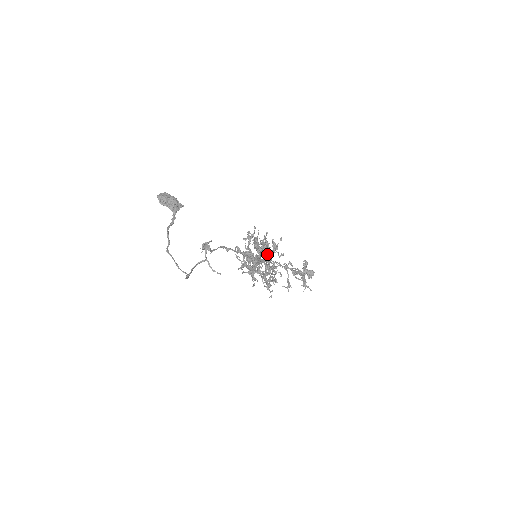
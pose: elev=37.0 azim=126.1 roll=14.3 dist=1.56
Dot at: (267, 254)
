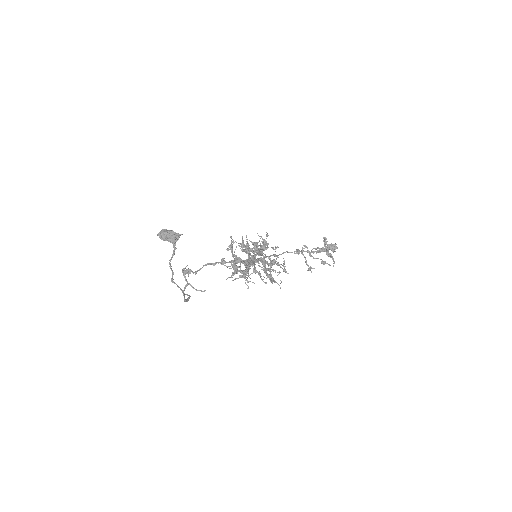
Dot at: occluded
